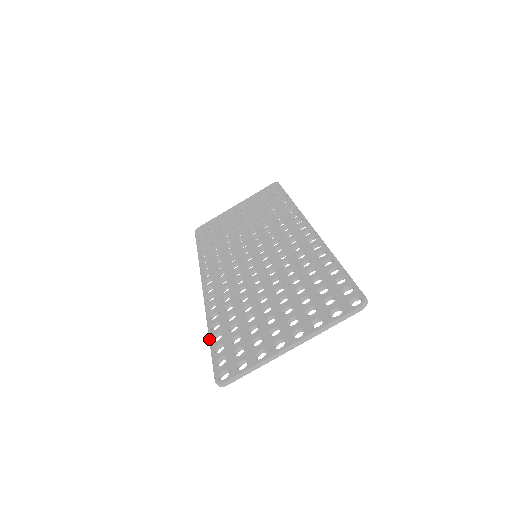
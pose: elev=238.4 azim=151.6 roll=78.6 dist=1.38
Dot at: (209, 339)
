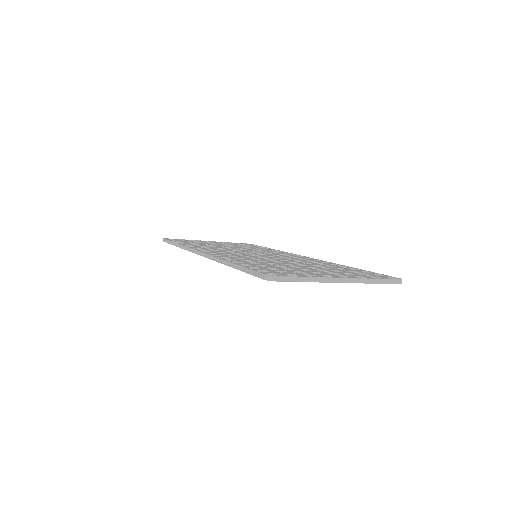
Dot at: occluded
